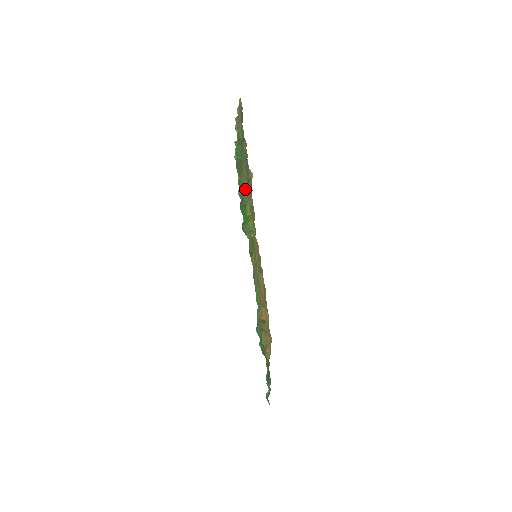
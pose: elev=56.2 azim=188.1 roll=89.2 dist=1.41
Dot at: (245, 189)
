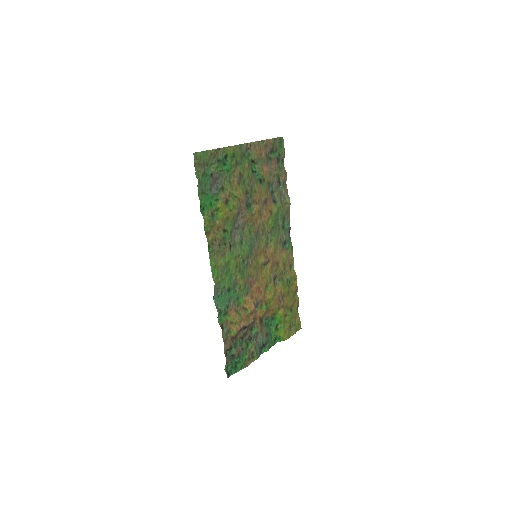
Dot at: (227, 190)
